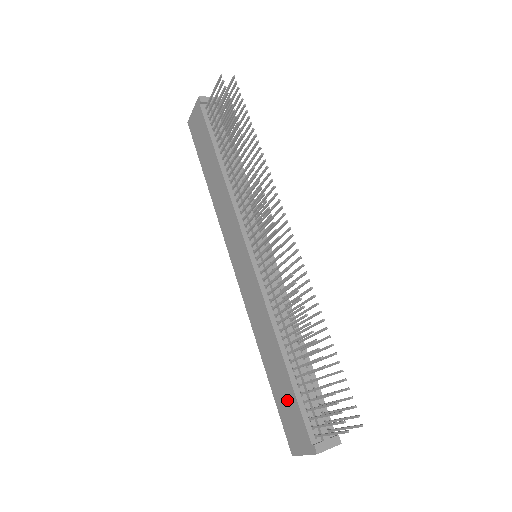
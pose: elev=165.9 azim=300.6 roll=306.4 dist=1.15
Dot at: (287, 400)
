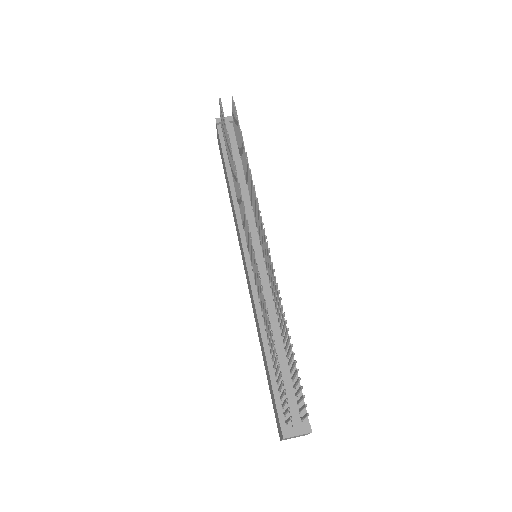
Dot at: (270, 388)
